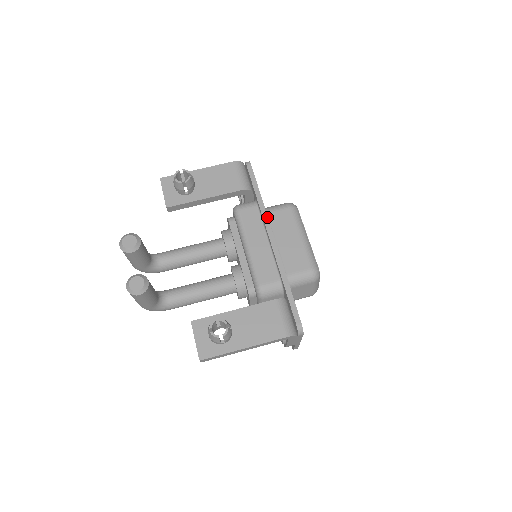
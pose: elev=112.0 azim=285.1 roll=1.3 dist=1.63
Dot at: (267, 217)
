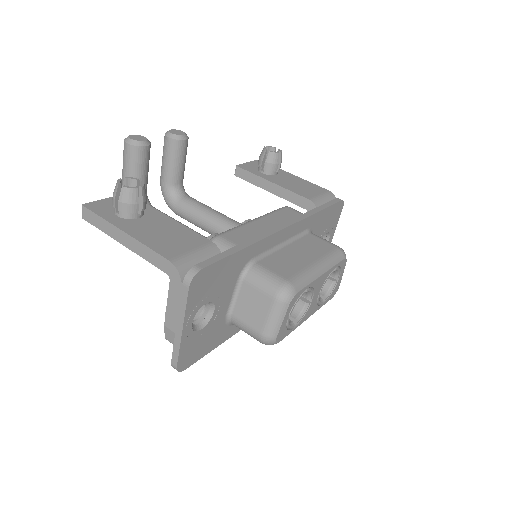
Dot at: (303, 218)
